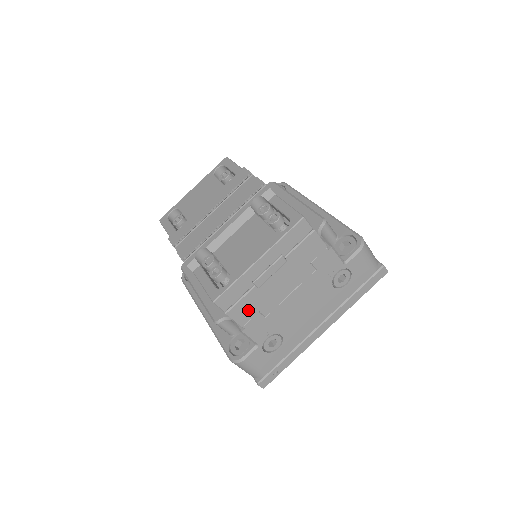
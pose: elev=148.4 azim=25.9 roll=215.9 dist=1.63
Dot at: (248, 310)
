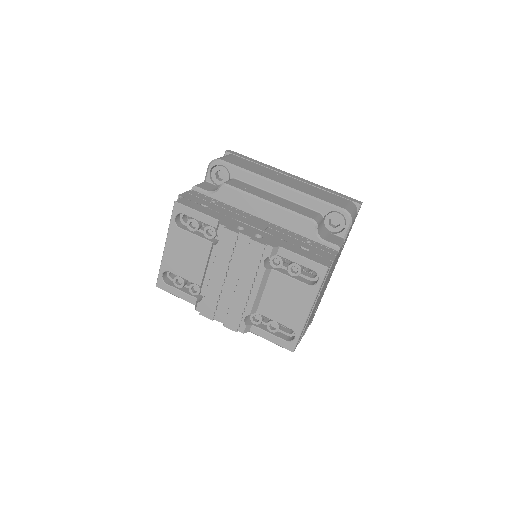
Dot at: occluded
